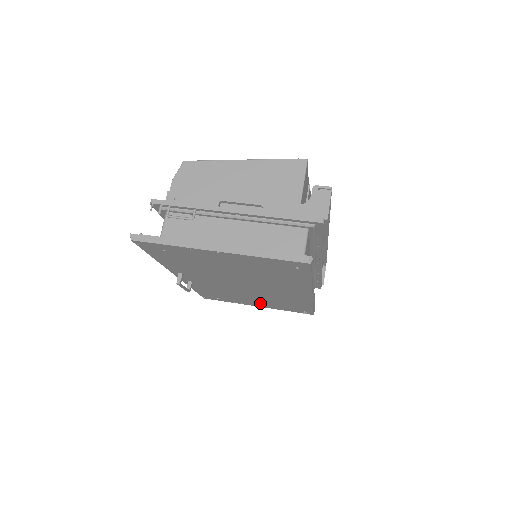
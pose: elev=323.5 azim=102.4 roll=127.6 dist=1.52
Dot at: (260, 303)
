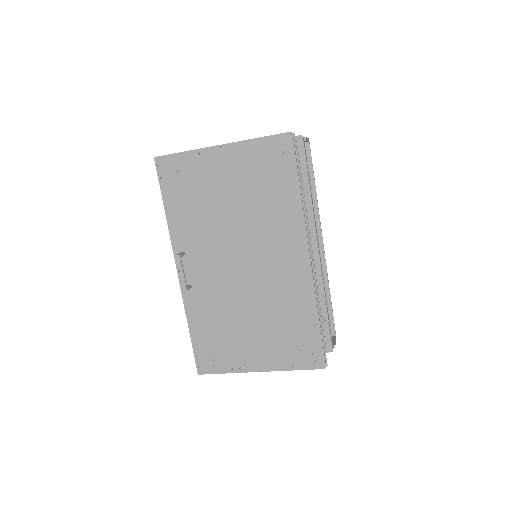
Dot at: (262, 348)
